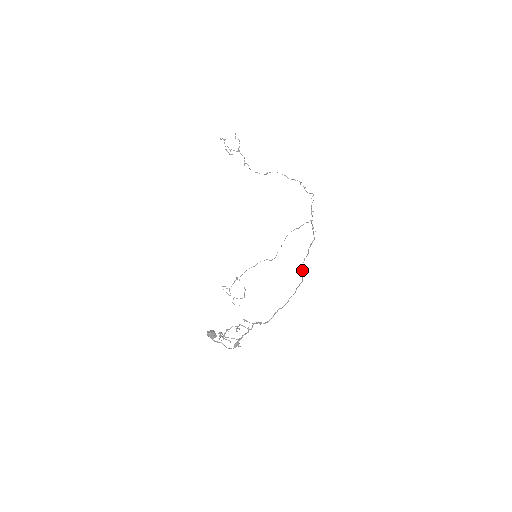
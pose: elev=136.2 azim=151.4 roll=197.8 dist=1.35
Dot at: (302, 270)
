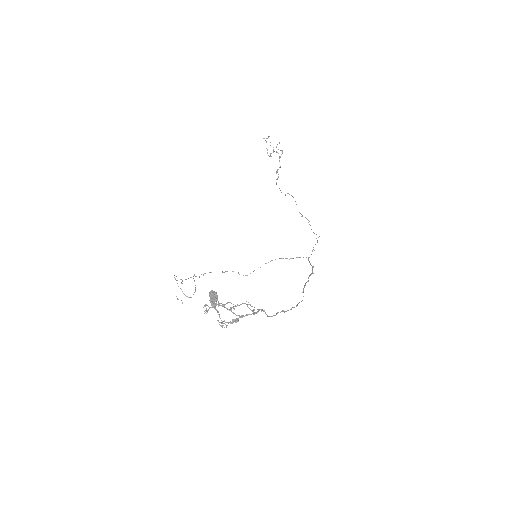
Dot at: (303, 291)
